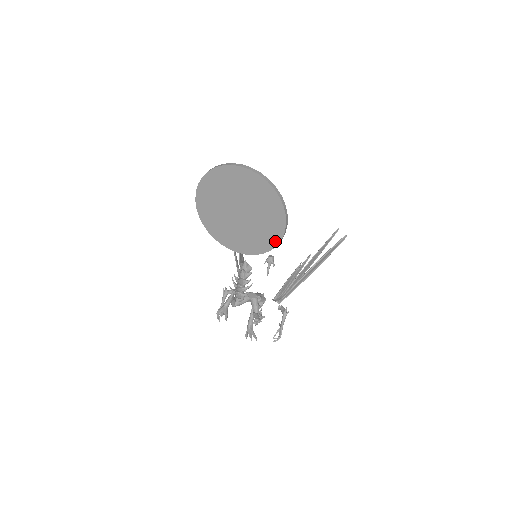
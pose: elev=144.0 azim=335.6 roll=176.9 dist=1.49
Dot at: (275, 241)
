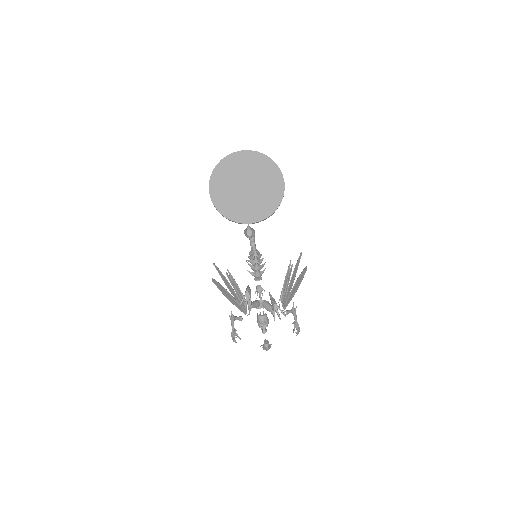
Dot at: (279, 198)
